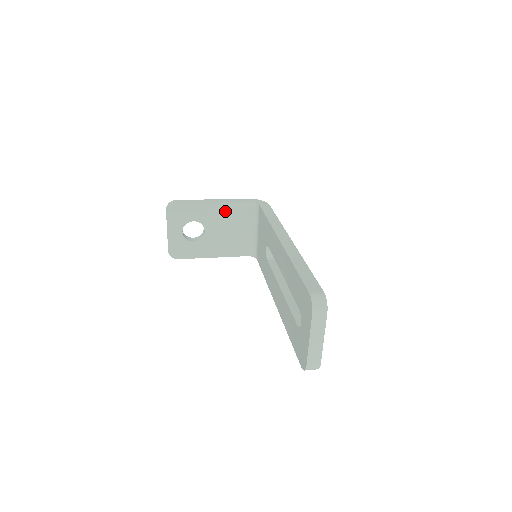
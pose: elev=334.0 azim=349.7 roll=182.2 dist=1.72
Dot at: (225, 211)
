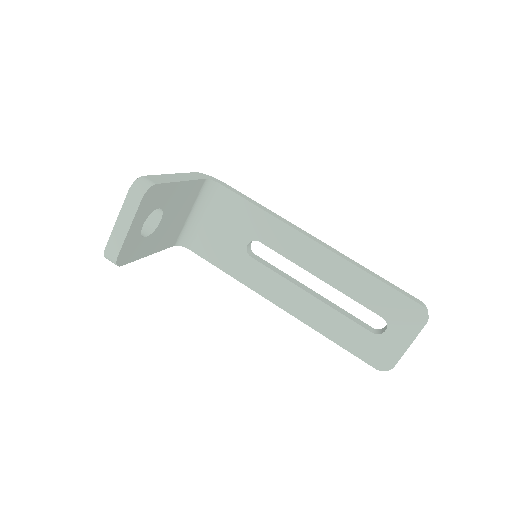
Dot at: (186, 191)
